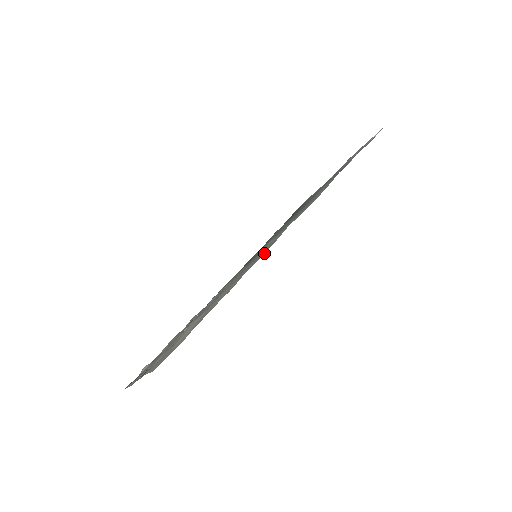
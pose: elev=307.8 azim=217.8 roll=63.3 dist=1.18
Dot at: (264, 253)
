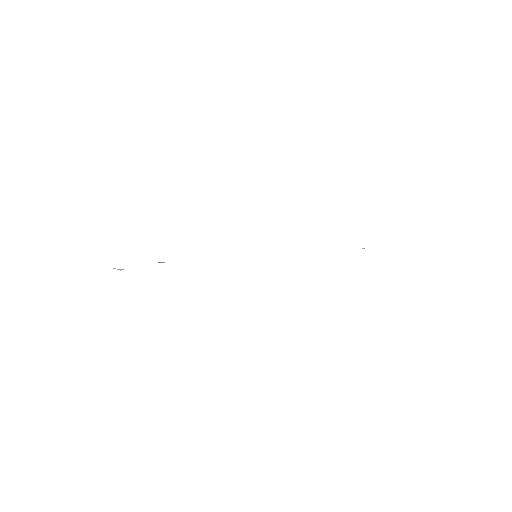
Dot at: occluded
